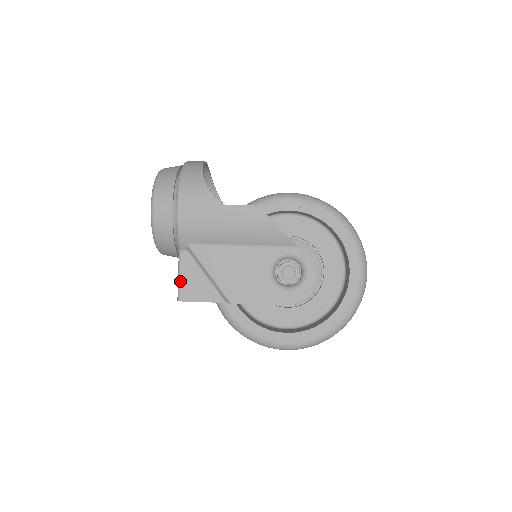
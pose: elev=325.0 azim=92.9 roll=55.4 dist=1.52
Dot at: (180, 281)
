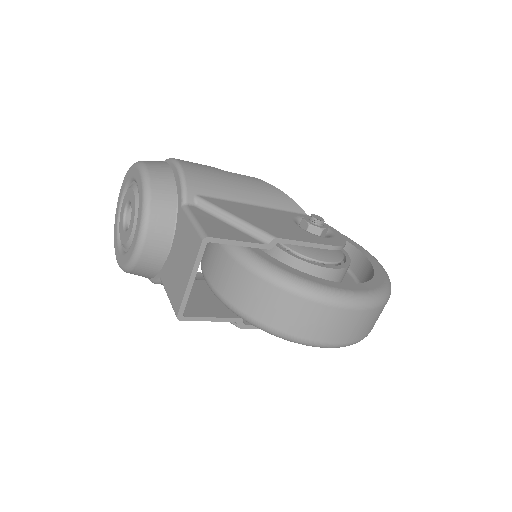
Dot at: (198, 223)
